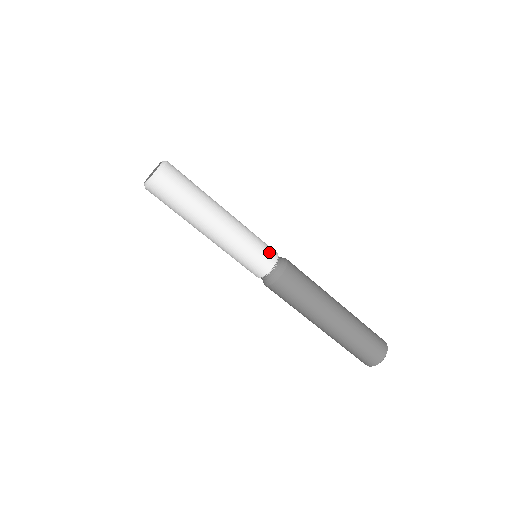
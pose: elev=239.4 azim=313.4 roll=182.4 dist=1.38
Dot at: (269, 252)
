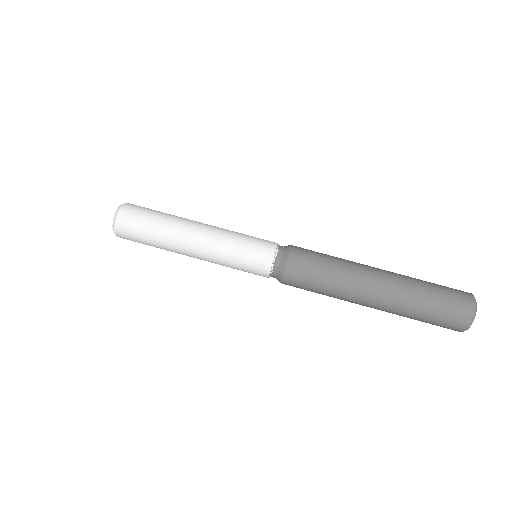
Dot at: occluded
